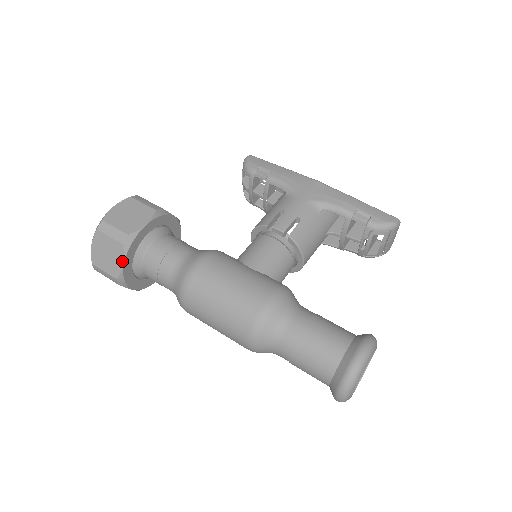
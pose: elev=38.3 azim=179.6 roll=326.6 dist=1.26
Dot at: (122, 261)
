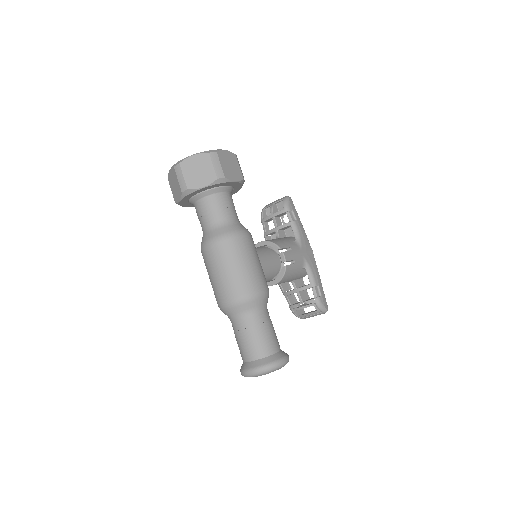
Dot at: (205, 185)
